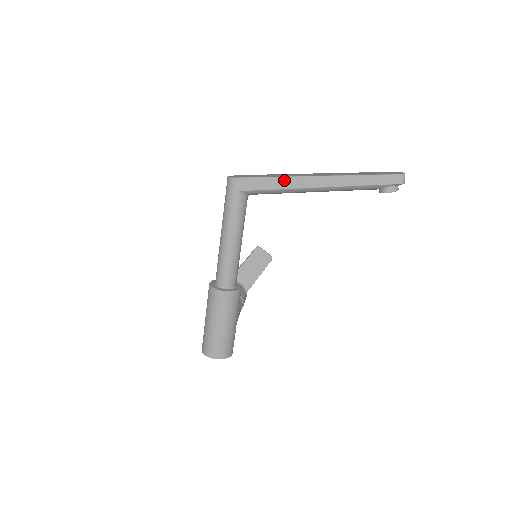
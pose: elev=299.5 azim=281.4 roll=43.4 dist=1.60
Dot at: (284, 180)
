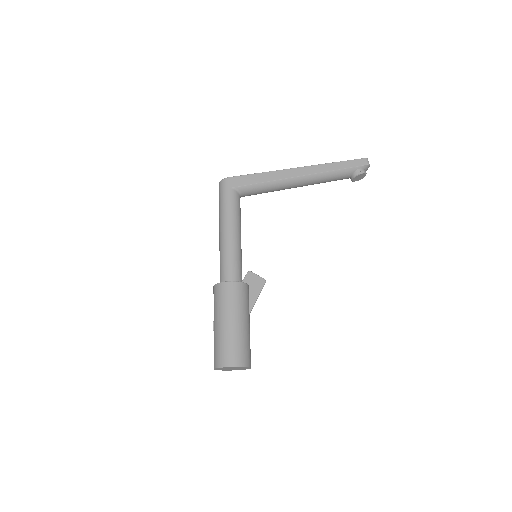
Dot at: (272, 174)
